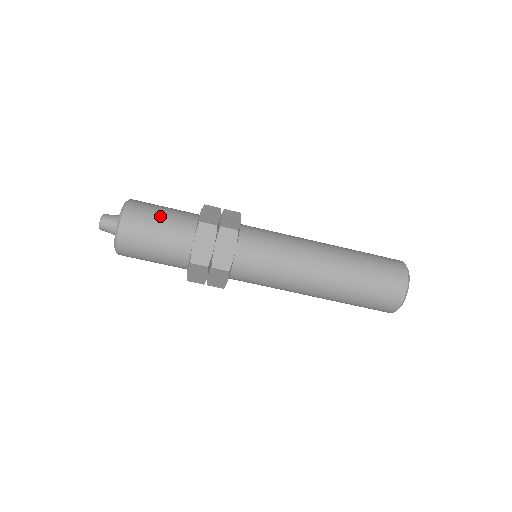
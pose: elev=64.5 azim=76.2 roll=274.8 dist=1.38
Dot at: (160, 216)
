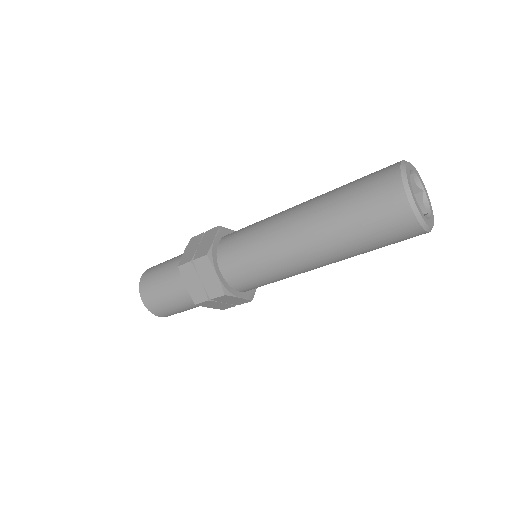
Dot at: (170, 303)
